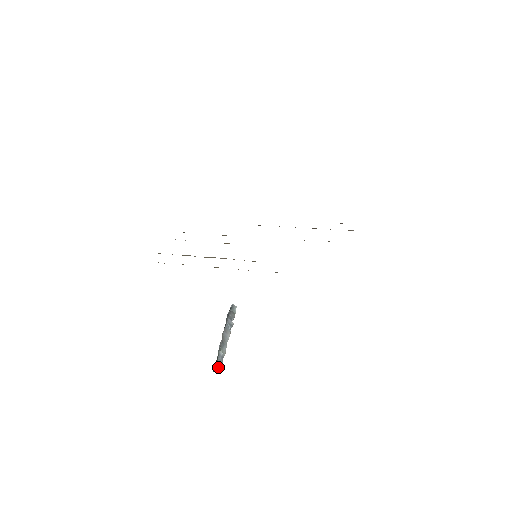
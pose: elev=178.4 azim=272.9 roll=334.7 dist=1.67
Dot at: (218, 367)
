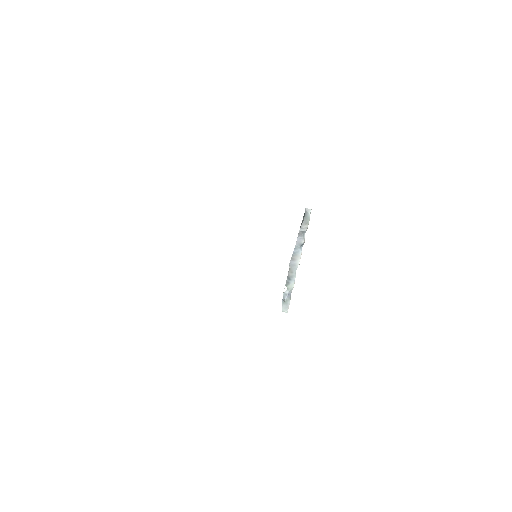
Dot at: (283, 309)
